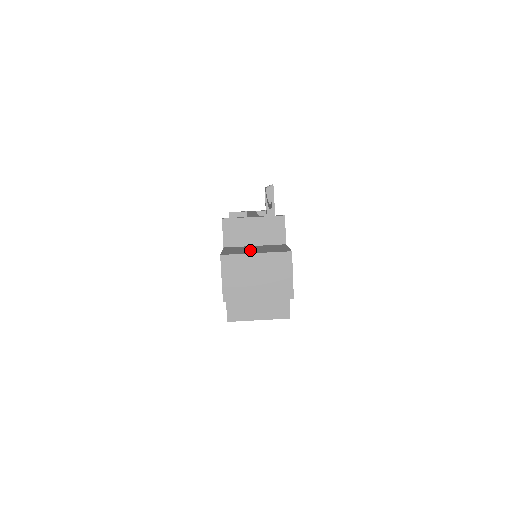
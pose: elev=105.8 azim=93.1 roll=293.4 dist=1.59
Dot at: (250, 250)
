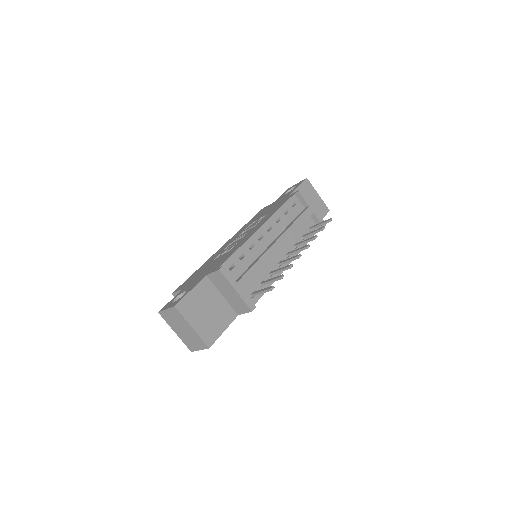
Dot at: (201, 312)
